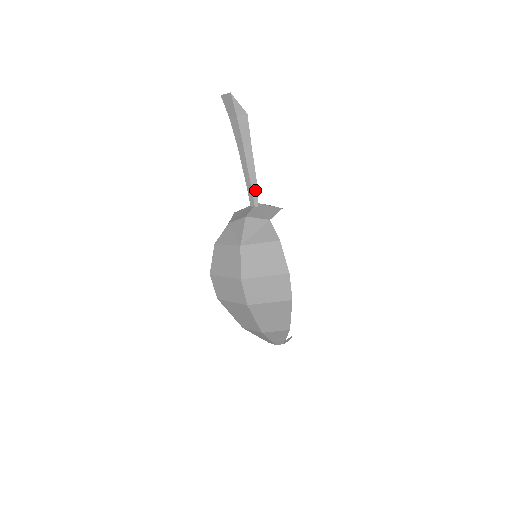
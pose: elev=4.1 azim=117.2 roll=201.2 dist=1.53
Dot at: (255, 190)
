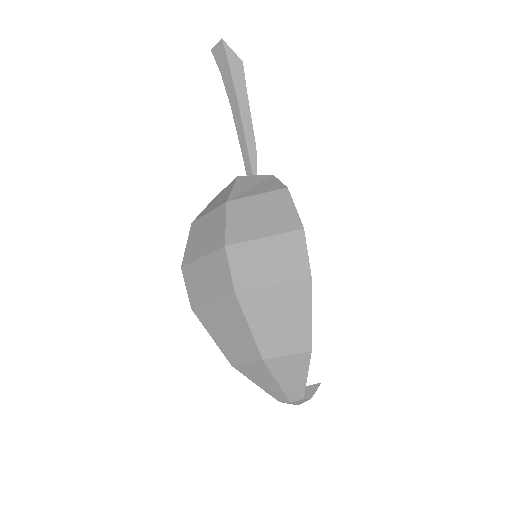
Dot at: (253, 154)
